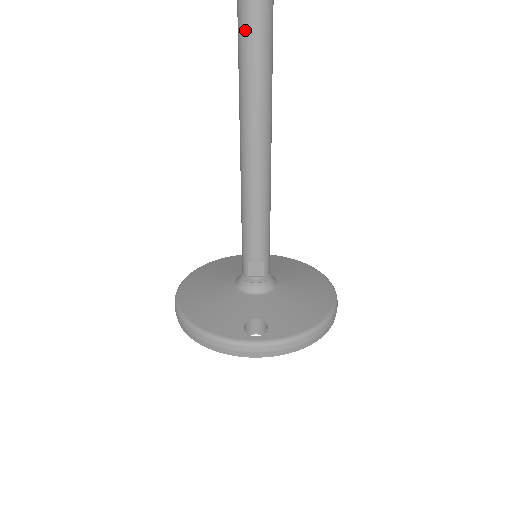
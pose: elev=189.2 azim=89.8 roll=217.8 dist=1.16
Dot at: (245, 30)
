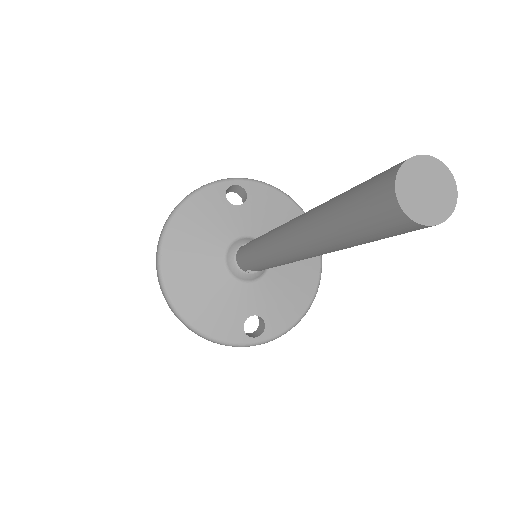
Dot at: (363, 236)
